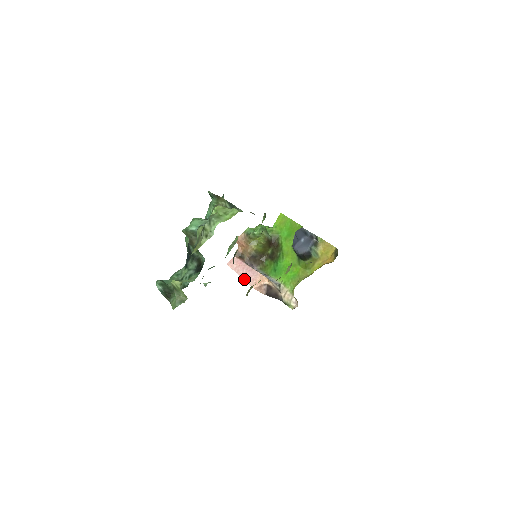
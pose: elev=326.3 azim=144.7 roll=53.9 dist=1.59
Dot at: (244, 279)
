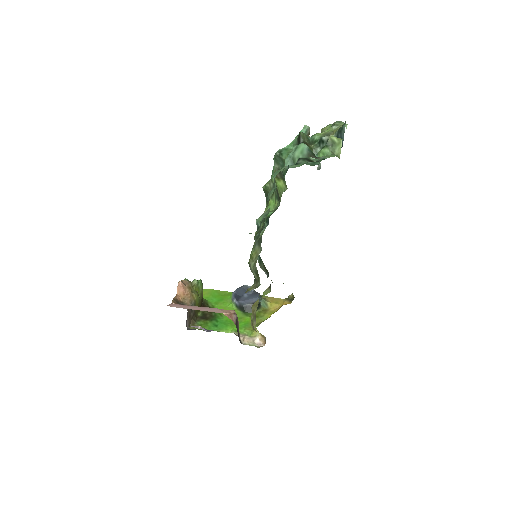
Dot at: (205, 310)
